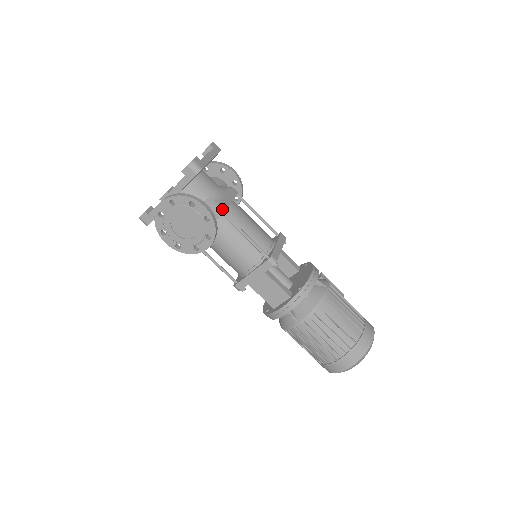
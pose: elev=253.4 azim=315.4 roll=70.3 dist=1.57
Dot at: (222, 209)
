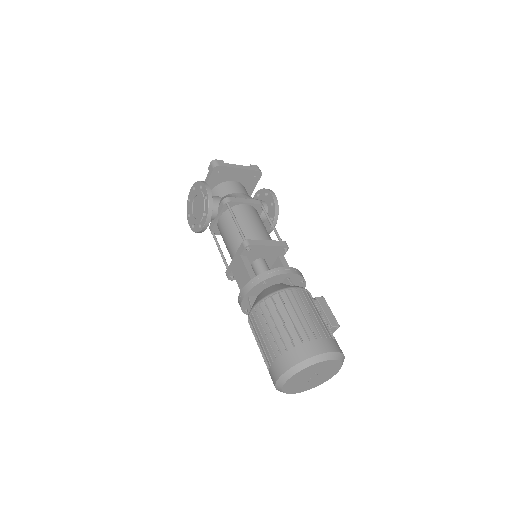
Dot at: (228, 200)
